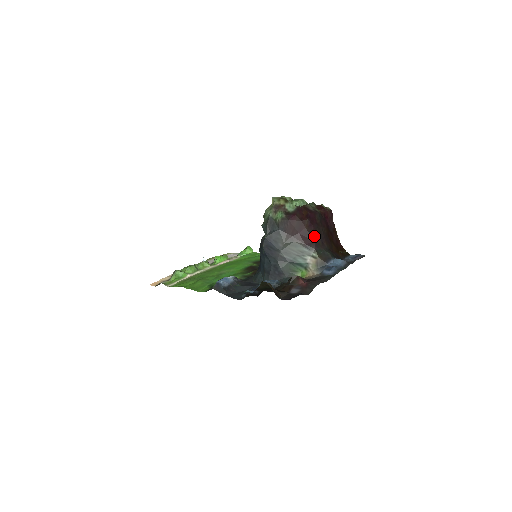
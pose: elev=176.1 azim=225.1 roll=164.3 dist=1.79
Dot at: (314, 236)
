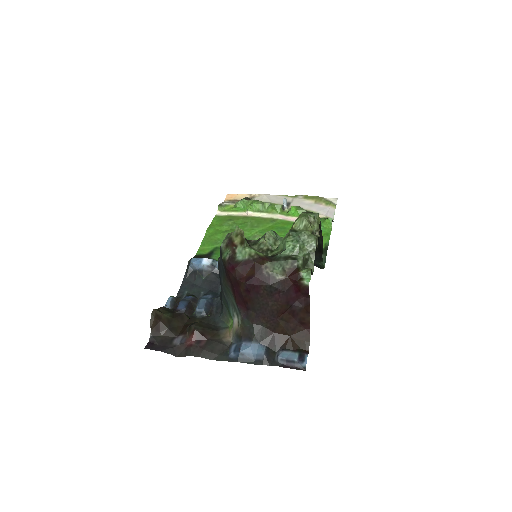
Dot at: (248, 304)
